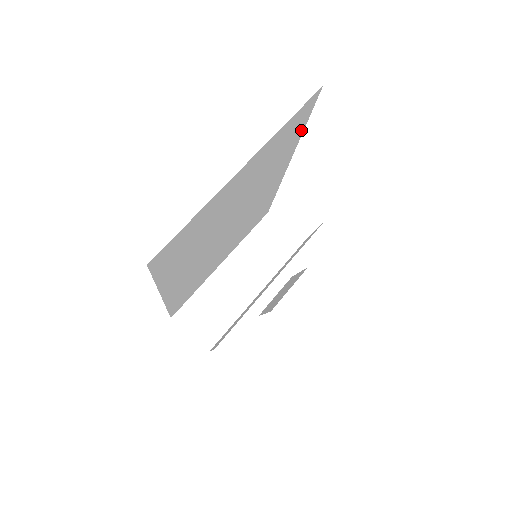
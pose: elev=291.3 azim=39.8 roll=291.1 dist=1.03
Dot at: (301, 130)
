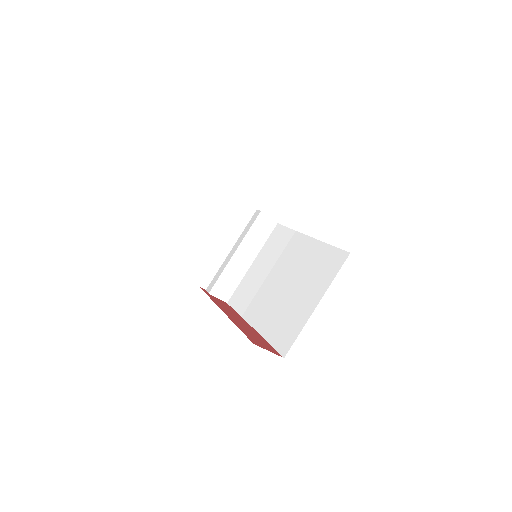
Dot at: occluded
